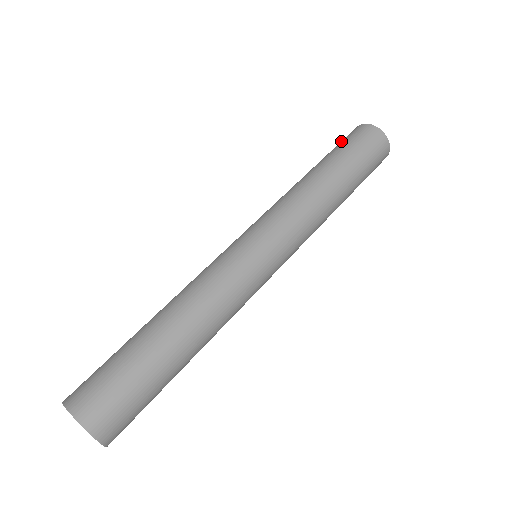
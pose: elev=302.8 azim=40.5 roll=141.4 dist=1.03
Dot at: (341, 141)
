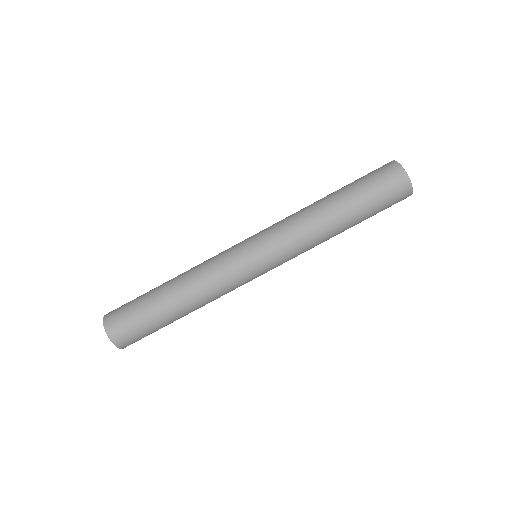
Dot at: (372, 174)
